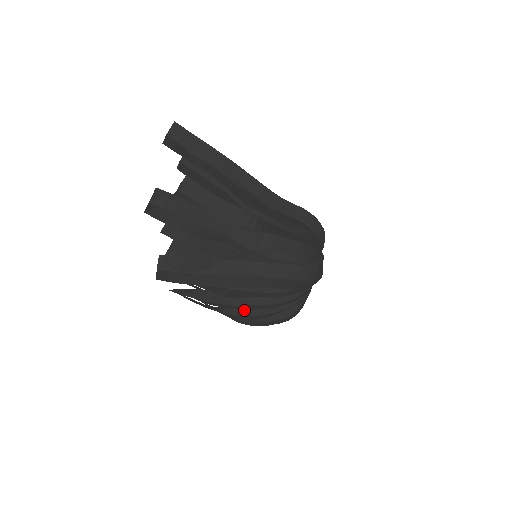
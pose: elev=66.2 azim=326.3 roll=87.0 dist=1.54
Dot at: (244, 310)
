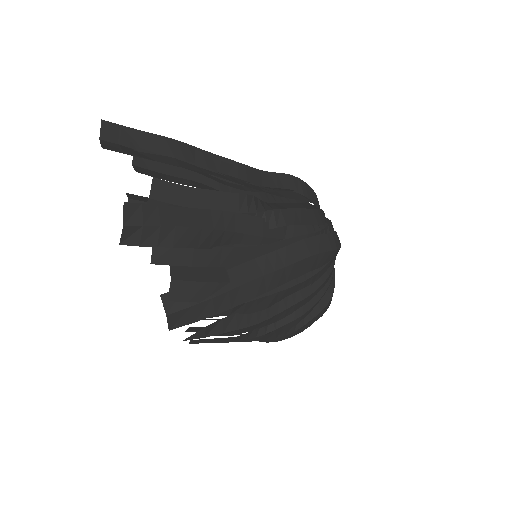
Dot at: (280, 320)
